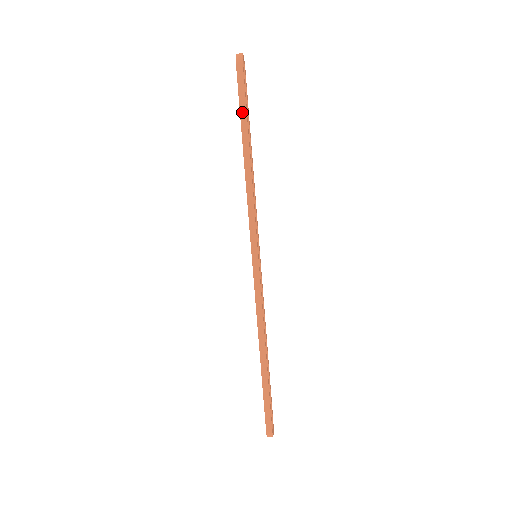
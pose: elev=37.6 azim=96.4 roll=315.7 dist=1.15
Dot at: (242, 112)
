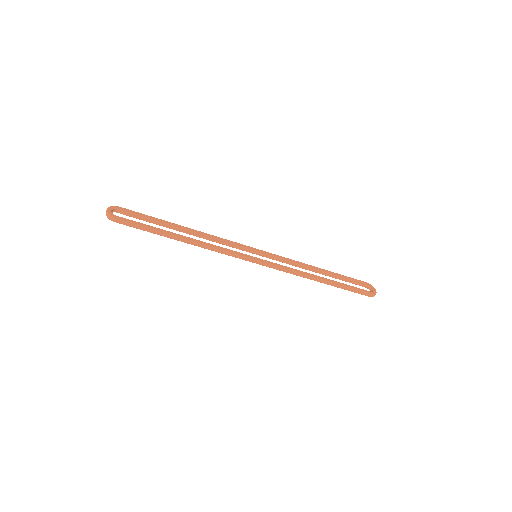
Dot at: (152, 232)
